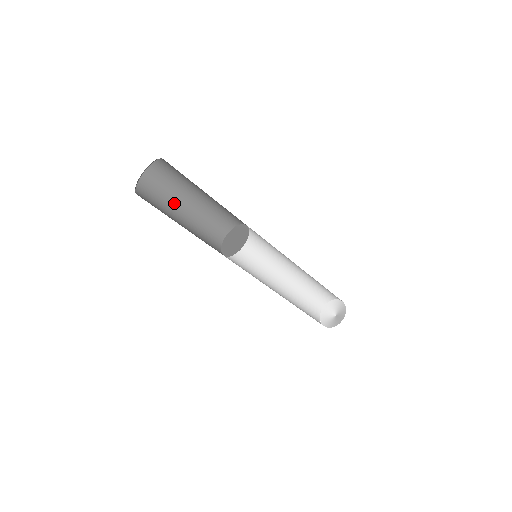
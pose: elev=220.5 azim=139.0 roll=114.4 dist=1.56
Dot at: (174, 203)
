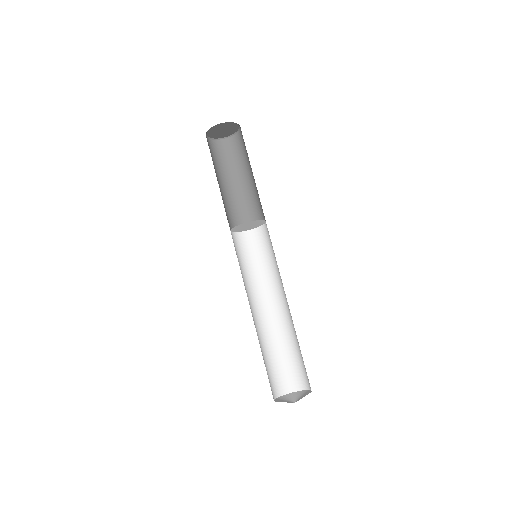
Dot at: (232, 172)
